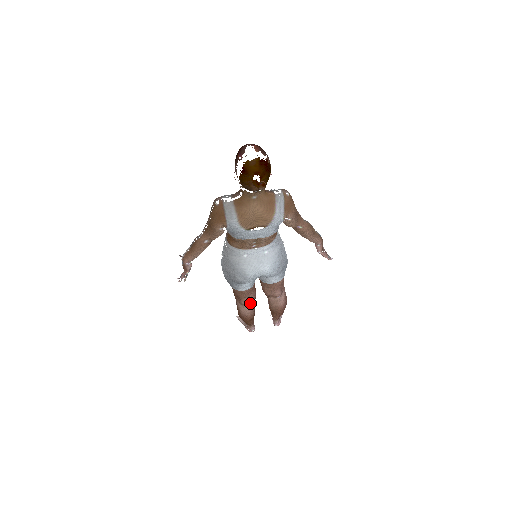
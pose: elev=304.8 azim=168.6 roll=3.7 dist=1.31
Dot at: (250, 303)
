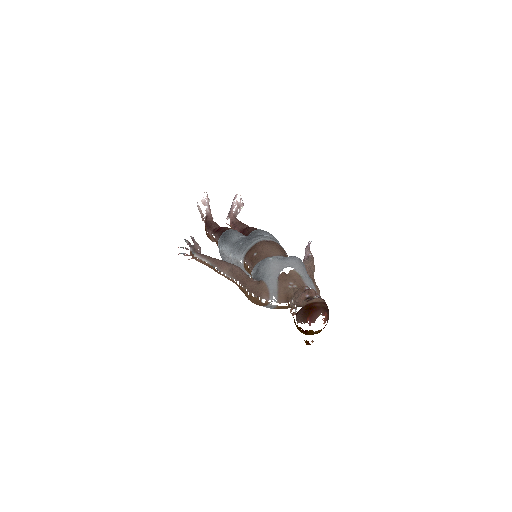
Dot at: occluded
